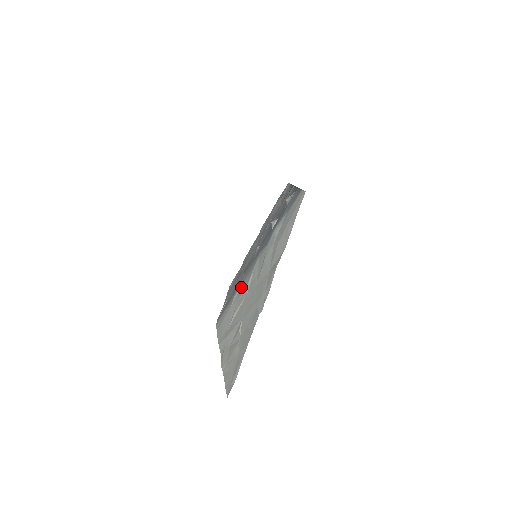
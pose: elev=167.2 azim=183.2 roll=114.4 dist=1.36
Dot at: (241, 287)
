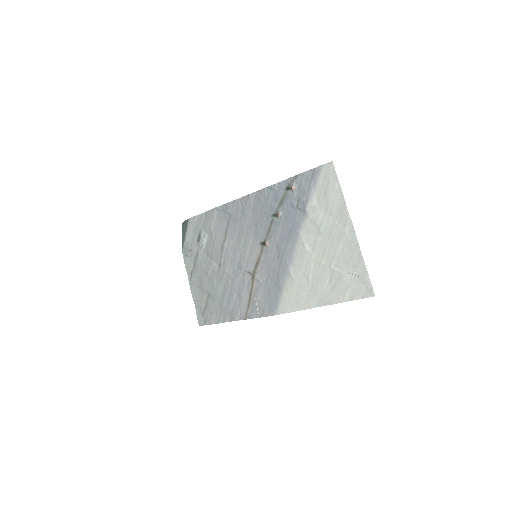
Dot at: (295, 263)
